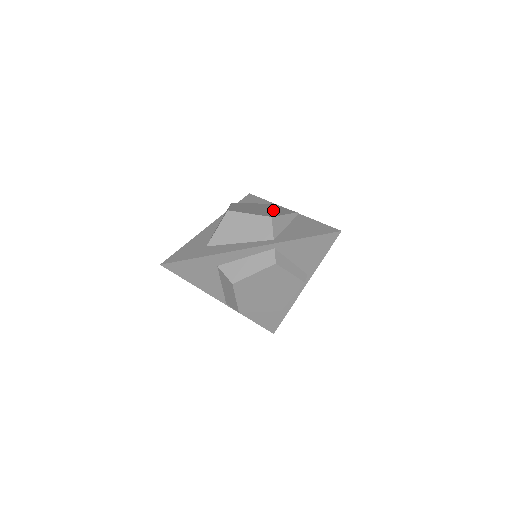
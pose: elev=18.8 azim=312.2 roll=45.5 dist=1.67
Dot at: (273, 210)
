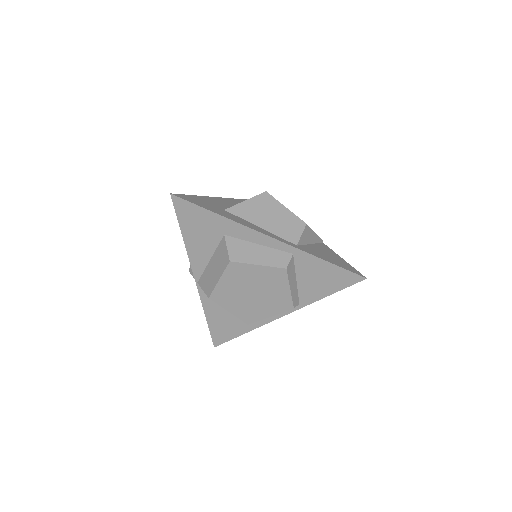
Dot at: occluded
